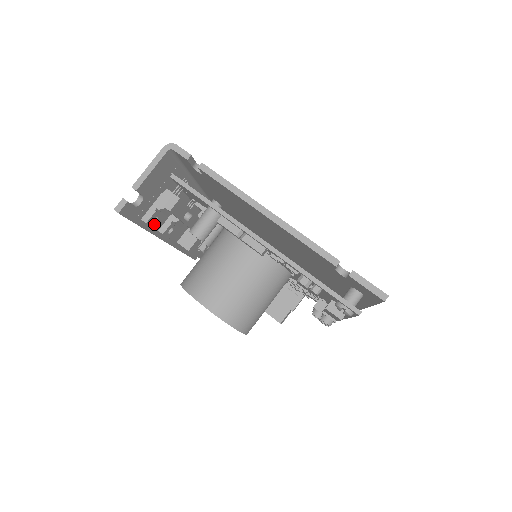
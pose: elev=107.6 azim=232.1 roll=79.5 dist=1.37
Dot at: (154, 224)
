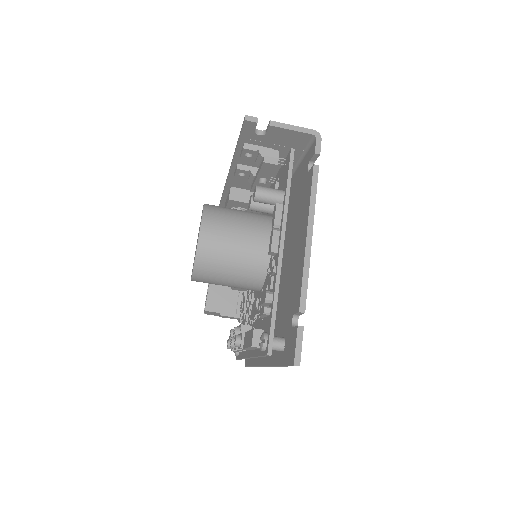
Dot at: (244, 156)
